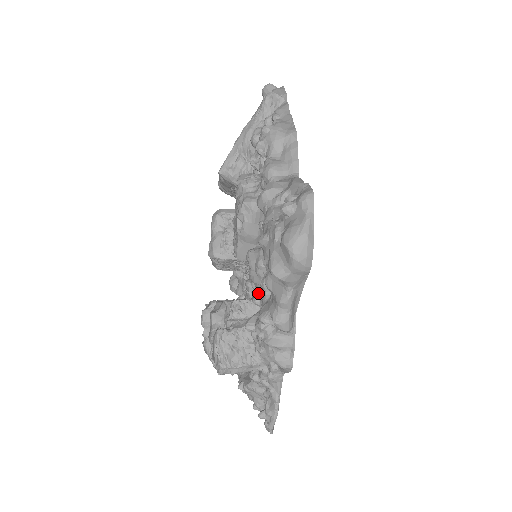
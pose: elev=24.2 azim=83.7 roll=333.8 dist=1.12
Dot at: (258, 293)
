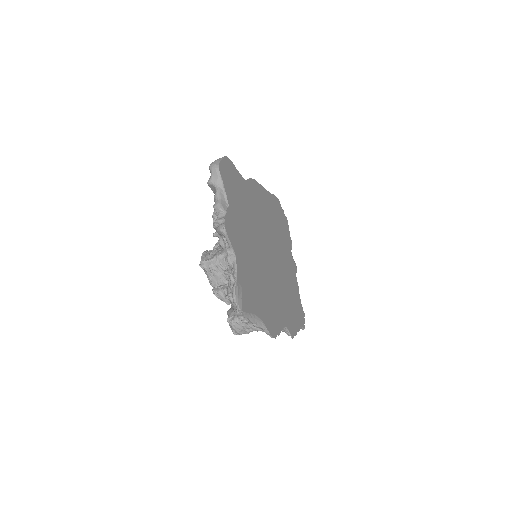
Dot at: occluded
